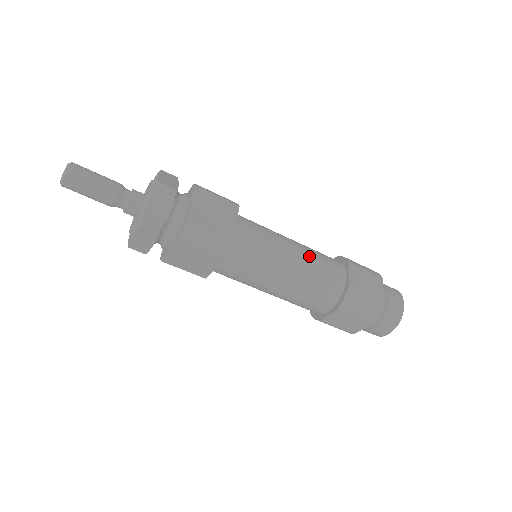
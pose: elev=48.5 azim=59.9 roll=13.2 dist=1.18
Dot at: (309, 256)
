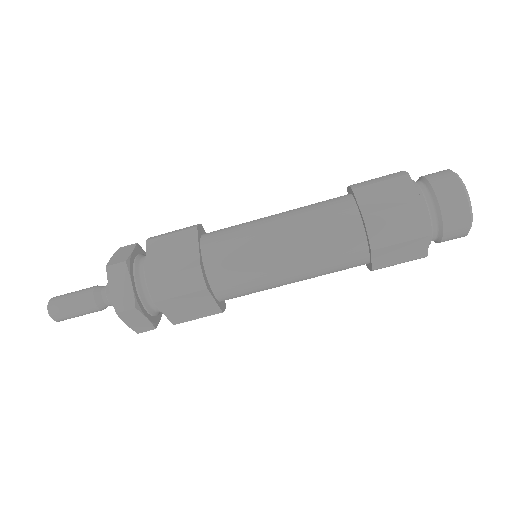
Dot at: (299, 219)
